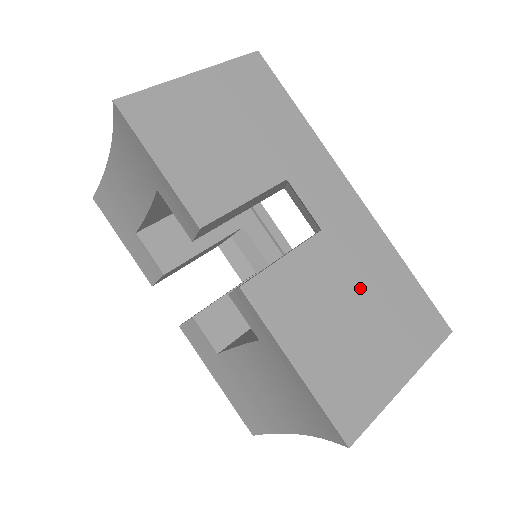
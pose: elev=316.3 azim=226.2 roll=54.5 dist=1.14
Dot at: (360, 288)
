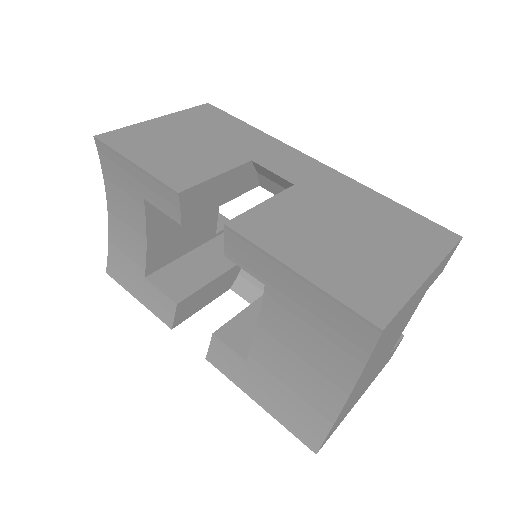
Dot at: (347, 216)
